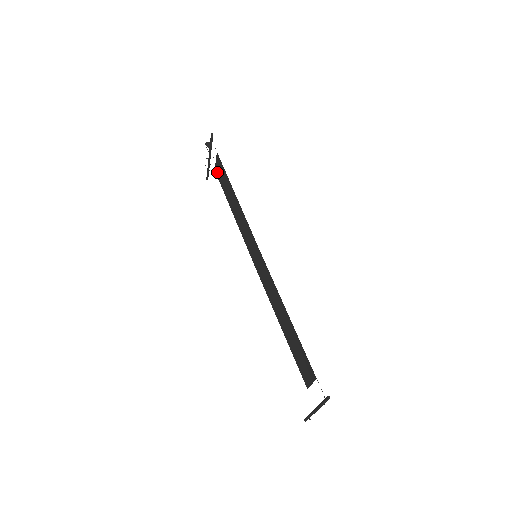
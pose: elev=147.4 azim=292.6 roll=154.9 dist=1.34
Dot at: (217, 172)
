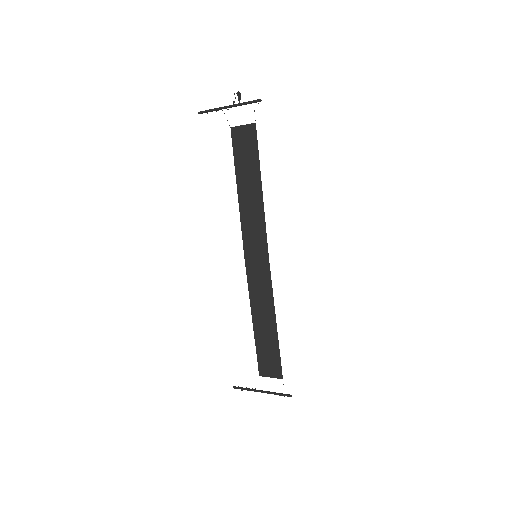
Dot at: (236, 135)
